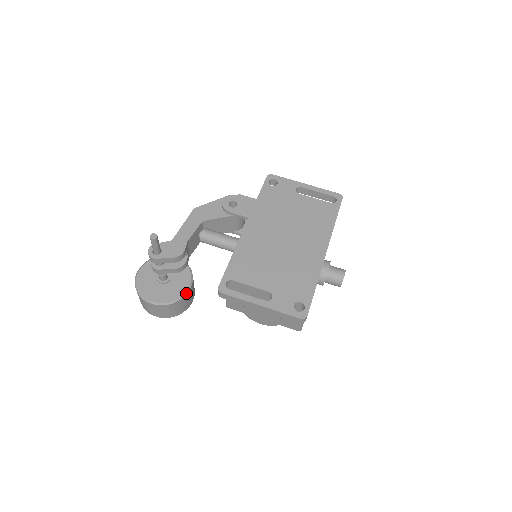
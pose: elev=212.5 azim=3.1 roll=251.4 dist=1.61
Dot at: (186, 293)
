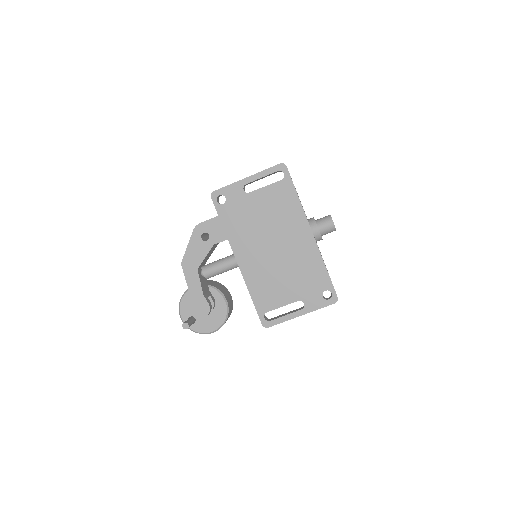
Dot at: (227, 307)
